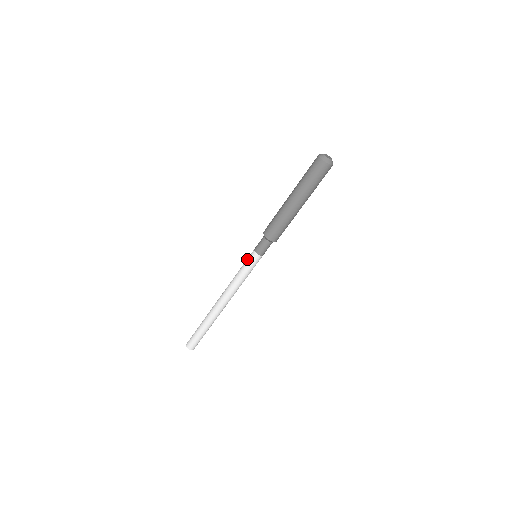
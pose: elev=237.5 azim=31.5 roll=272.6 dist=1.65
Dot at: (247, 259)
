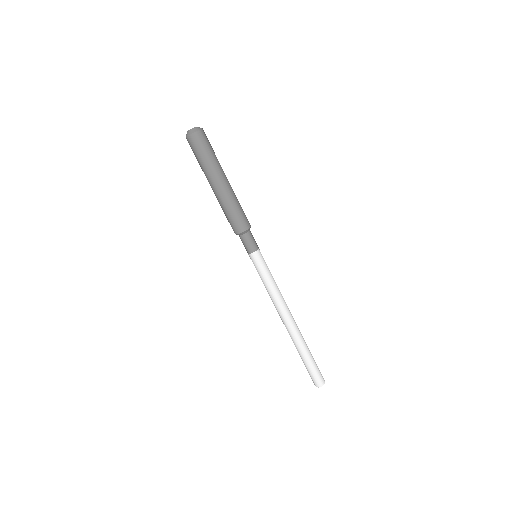
Dot at: (256, 267)
